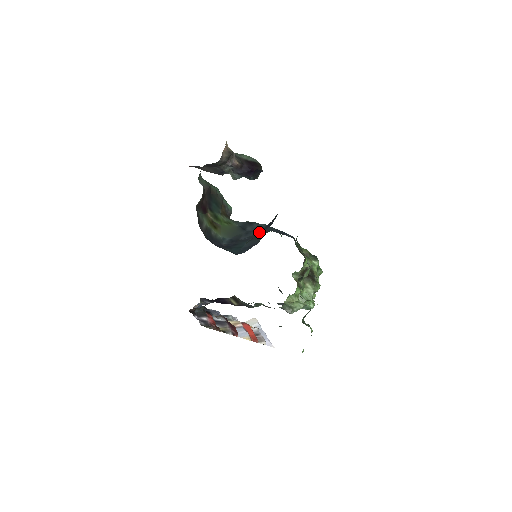
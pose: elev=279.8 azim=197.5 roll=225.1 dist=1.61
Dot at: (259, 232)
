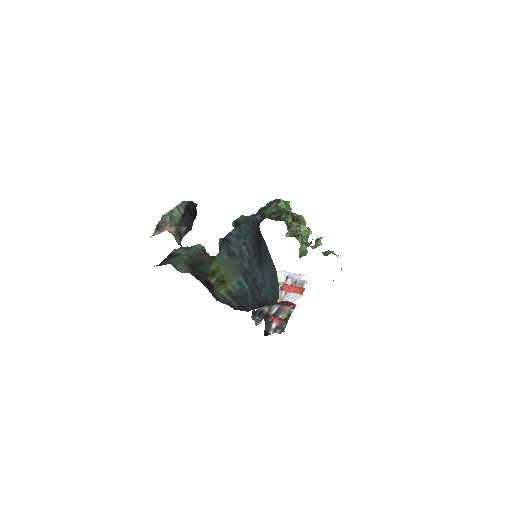
Dot at: (246, 246)
